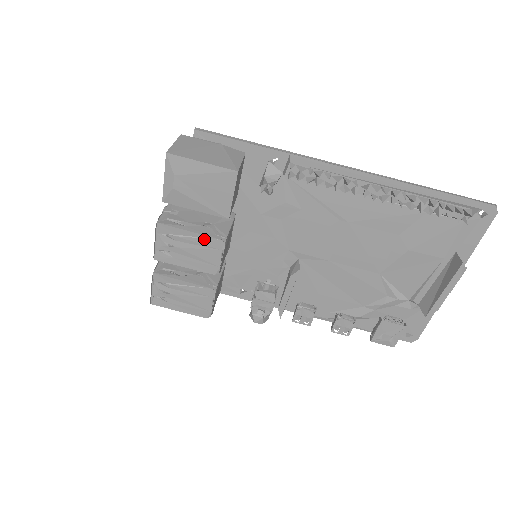
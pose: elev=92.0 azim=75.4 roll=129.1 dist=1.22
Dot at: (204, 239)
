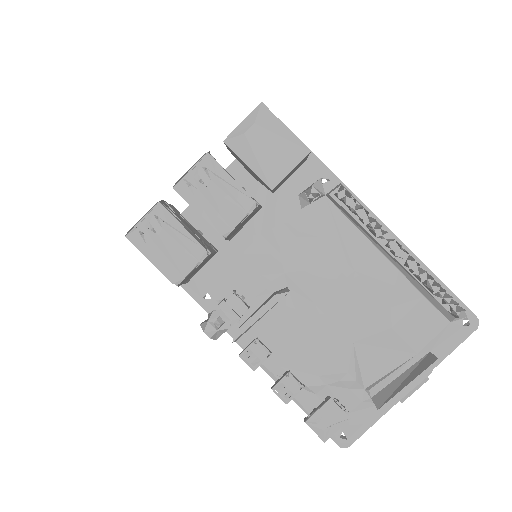
Dot at: (240, 192)
